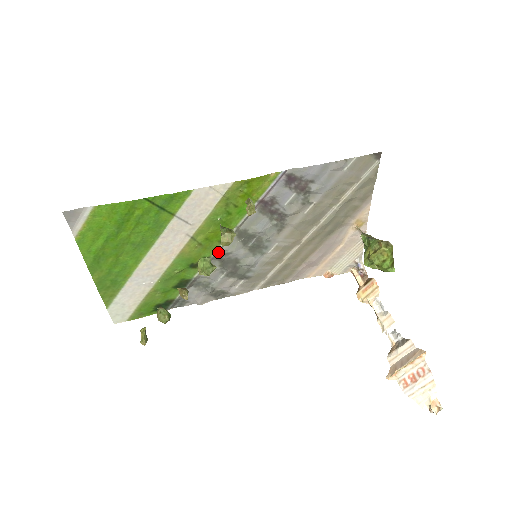
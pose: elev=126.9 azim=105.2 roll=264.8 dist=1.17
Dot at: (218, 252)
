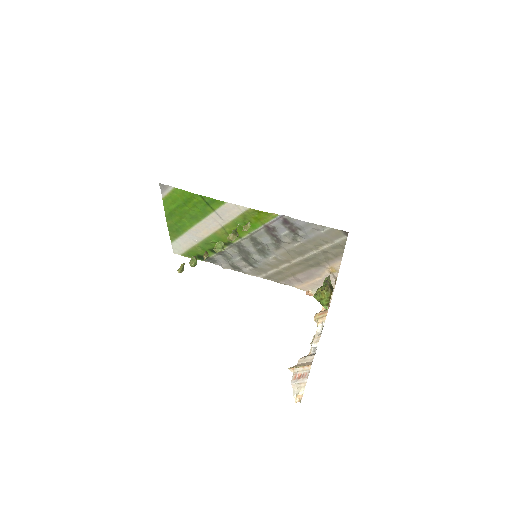
Dot at: (238, 243)
